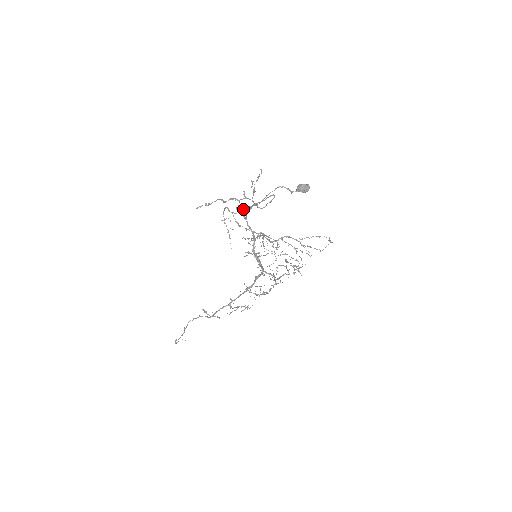
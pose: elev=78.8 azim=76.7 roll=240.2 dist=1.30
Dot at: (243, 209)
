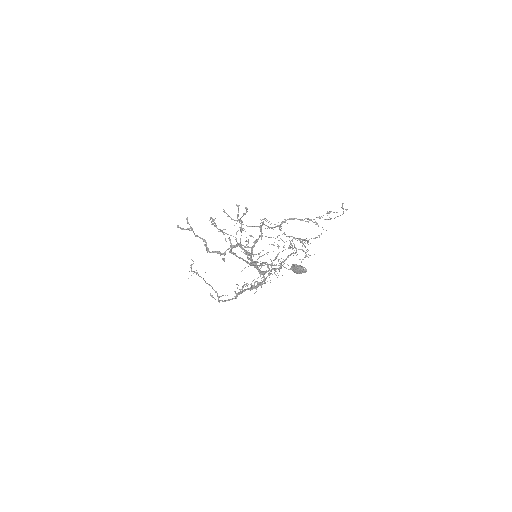
Dot at: (231, 252)
